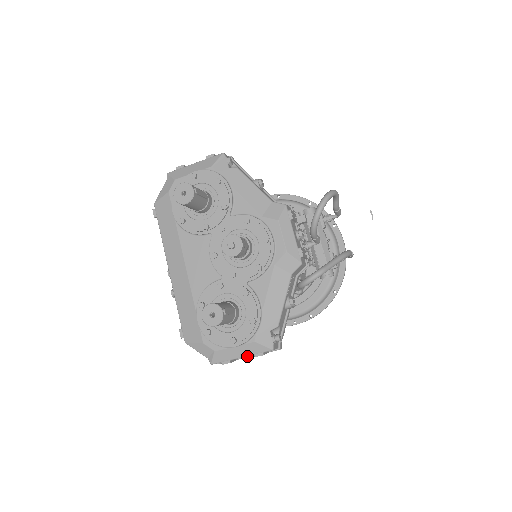
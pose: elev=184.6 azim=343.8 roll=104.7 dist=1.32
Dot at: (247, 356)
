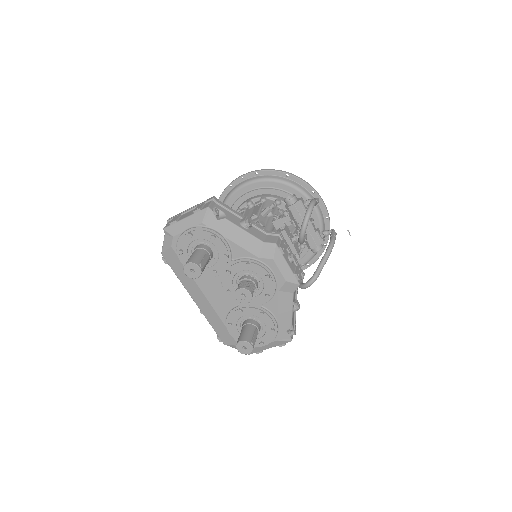
Dot at: occluded
